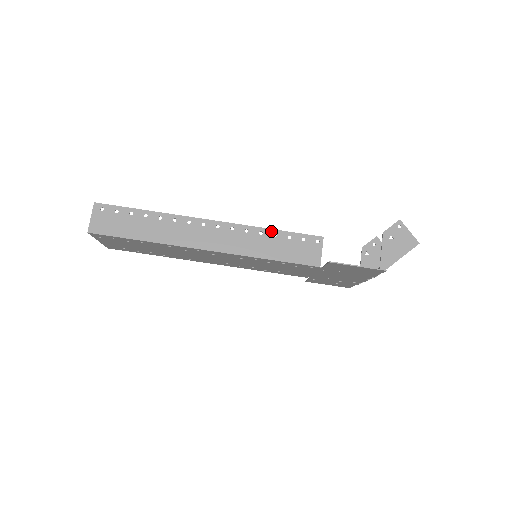
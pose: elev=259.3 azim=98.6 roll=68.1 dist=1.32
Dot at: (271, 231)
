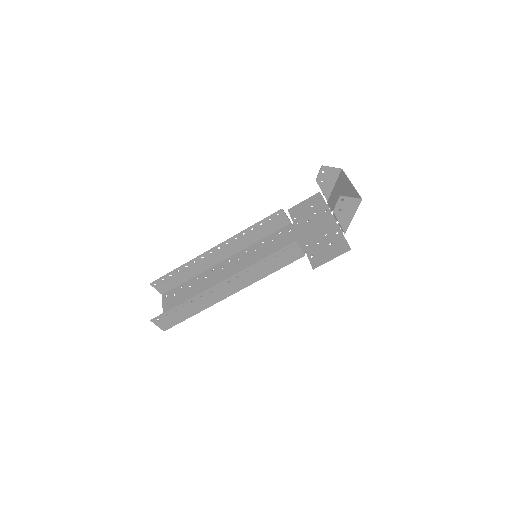
Dot at: (261, 262)
